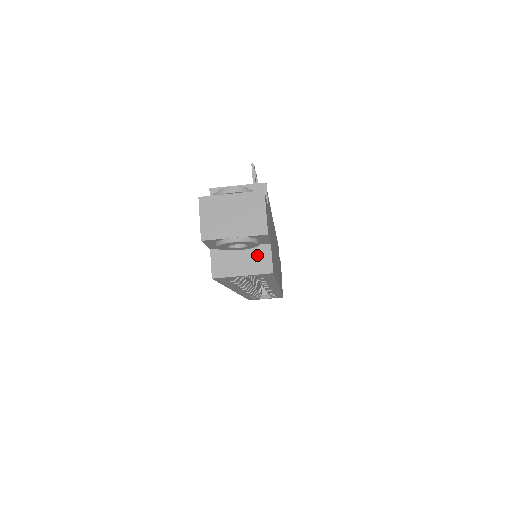
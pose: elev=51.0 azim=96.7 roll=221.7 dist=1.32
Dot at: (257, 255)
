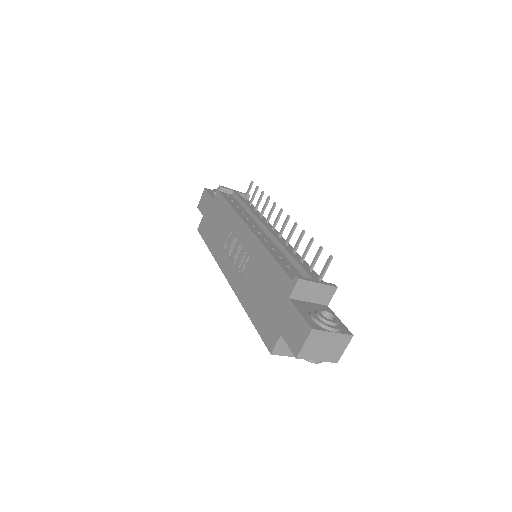
Dot at: occluded
